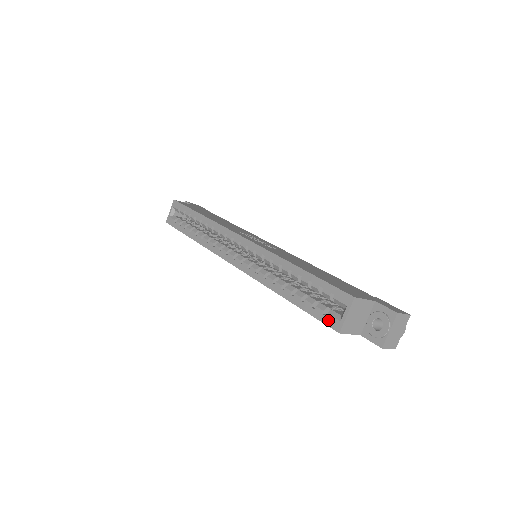
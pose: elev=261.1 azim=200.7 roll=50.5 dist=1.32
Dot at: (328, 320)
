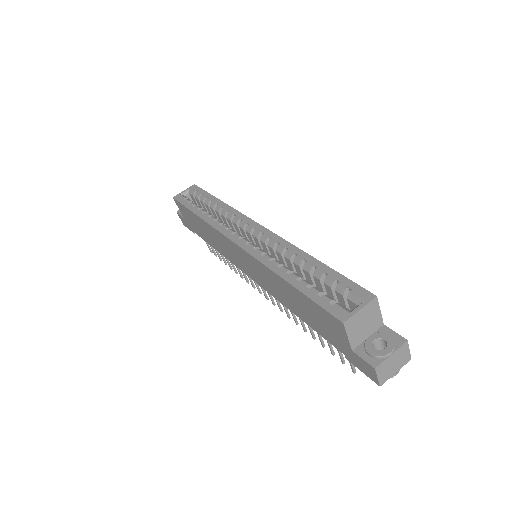
Dot at: (334, 309)
